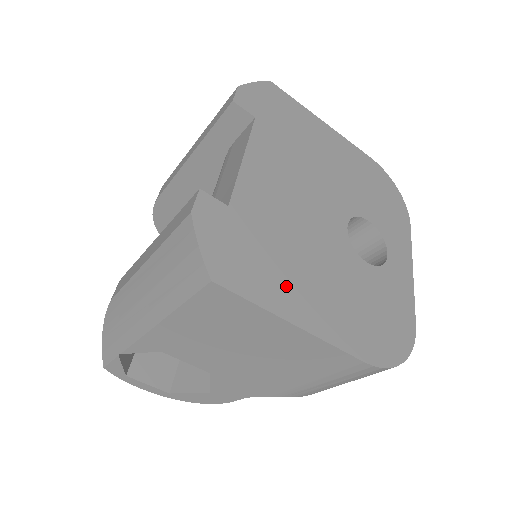
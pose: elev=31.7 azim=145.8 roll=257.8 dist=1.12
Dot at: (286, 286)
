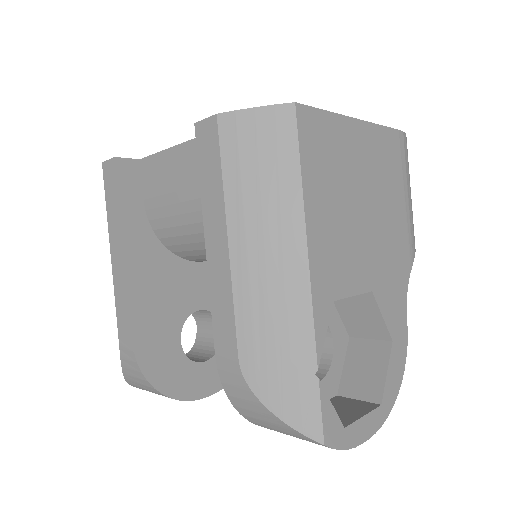
Dot at: occluded
